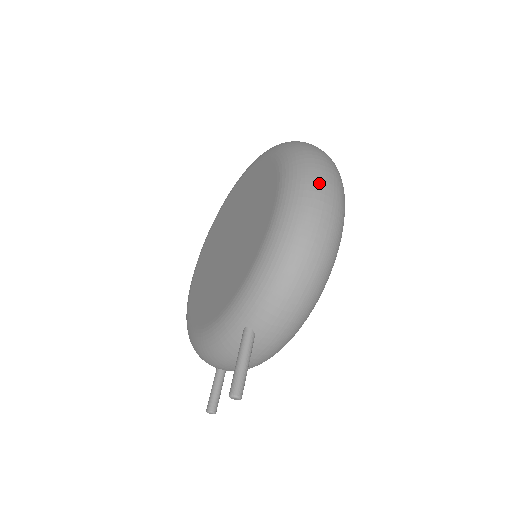
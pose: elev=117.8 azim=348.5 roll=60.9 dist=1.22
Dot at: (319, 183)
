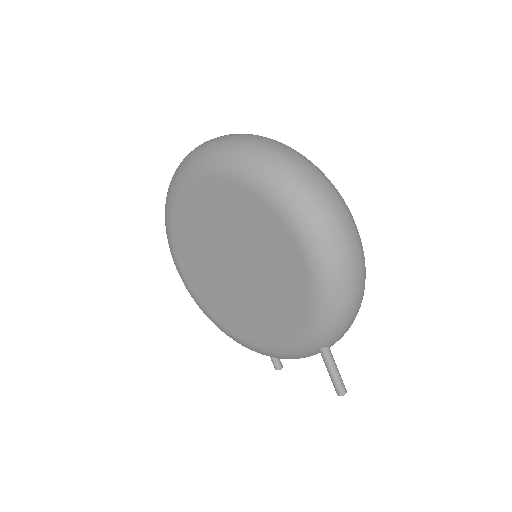
Dot at: (336, 222)
